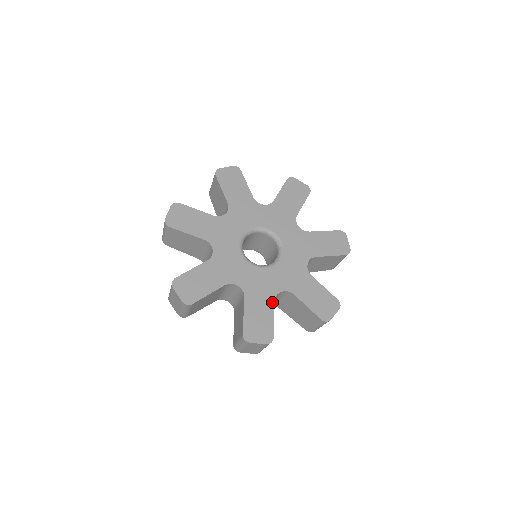
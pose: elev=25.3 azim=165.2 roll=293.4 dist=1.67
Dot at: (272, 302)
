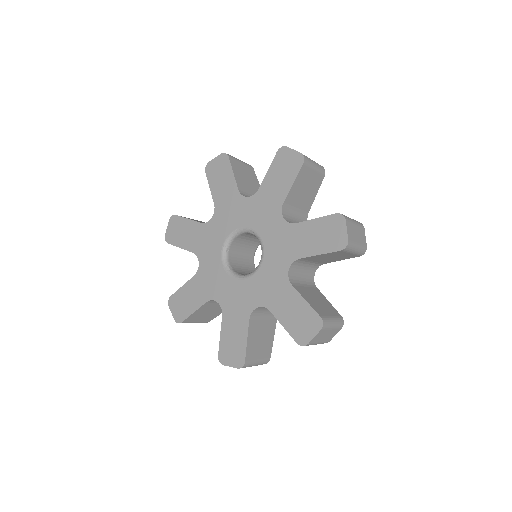
Dot at: (247, 320)
